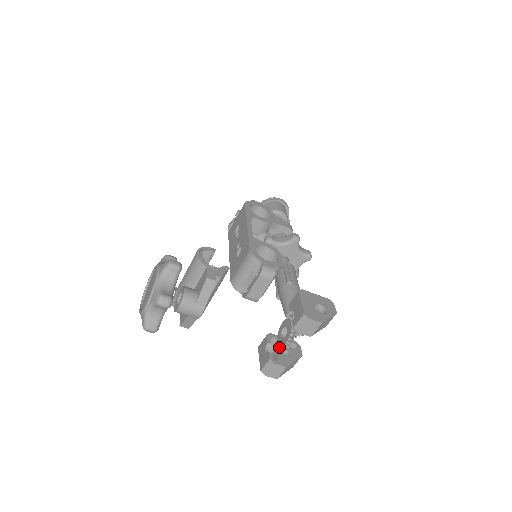
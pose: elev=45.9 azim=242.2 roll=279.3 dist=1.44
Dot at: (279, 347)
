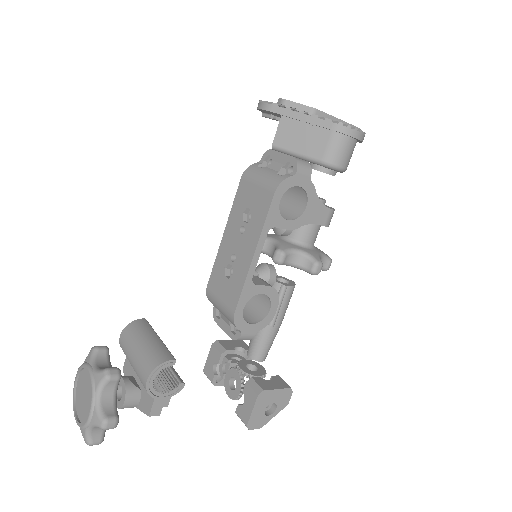
Dot at: (229, 363)
